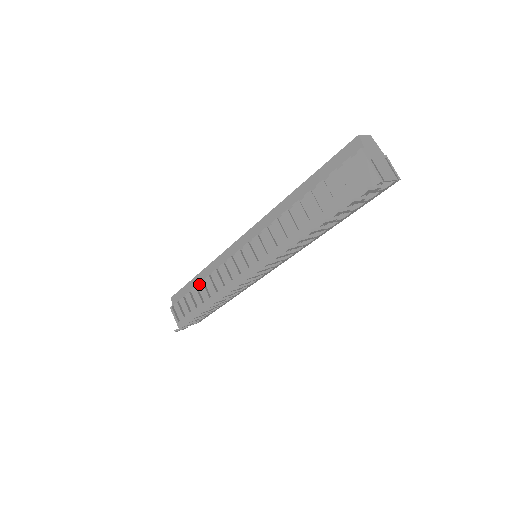
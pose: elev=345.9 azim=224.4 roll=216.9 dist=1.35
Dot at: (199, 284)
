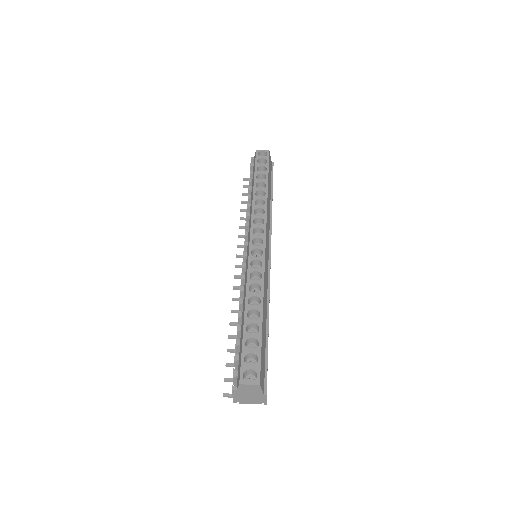
Dot at: (248, 196)
